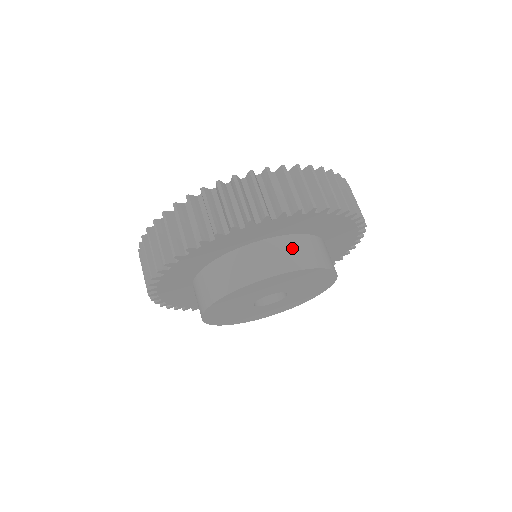
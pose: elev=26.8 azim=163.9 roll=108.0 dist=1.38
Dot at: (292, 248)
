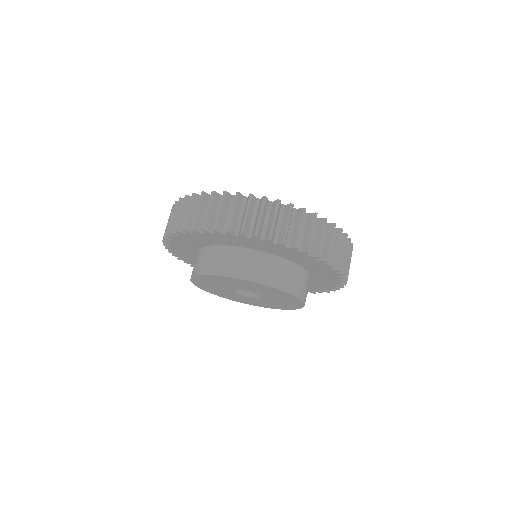
Dot at: (218, 257)
